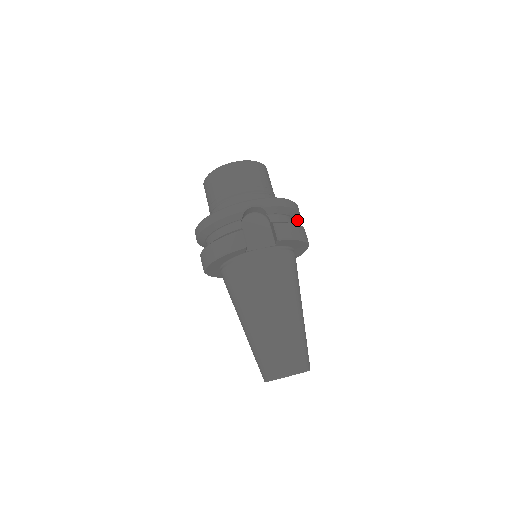
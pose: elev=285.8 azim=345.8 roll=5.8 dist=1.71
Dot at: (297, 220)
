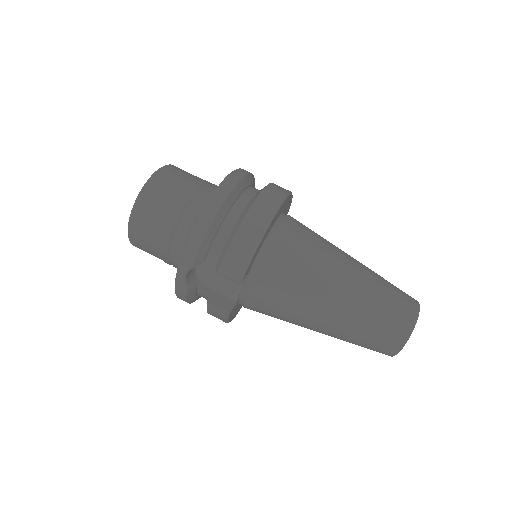
Dot at: (239, 187)
